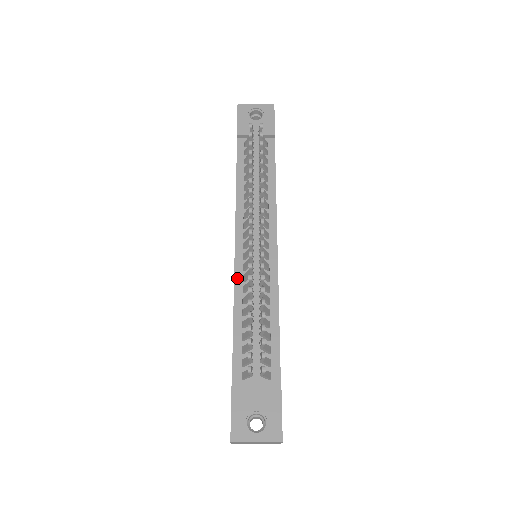
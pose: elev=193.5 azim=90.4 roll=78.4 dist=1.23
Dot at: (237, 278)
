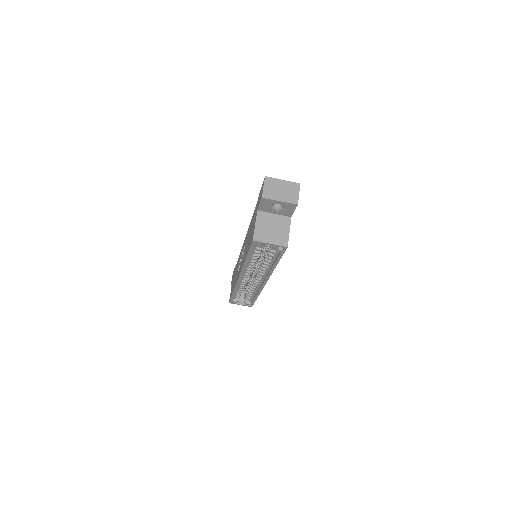
Dot at: occluded
